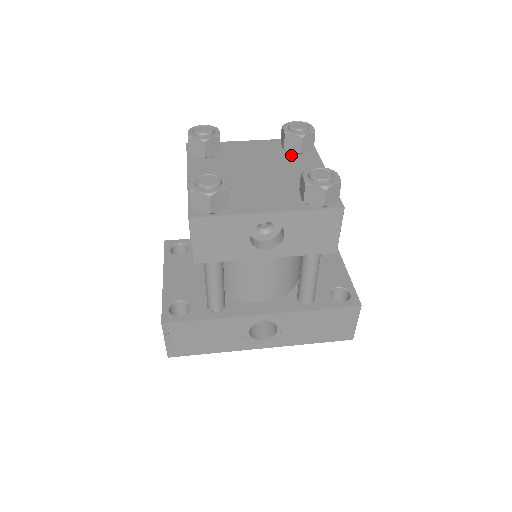
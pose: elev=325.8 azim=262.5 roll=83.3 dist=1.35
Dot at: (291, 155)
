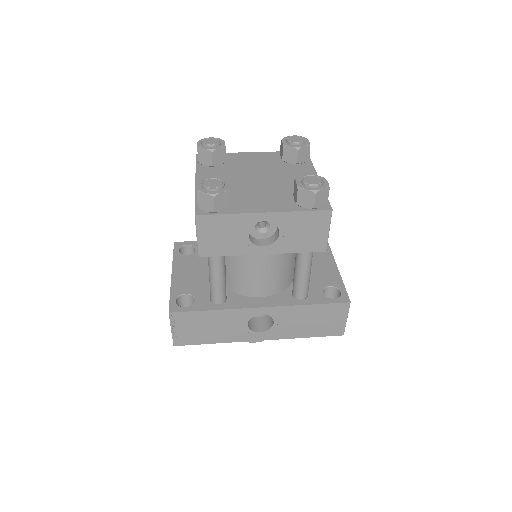
Dot at: (288, 165)
